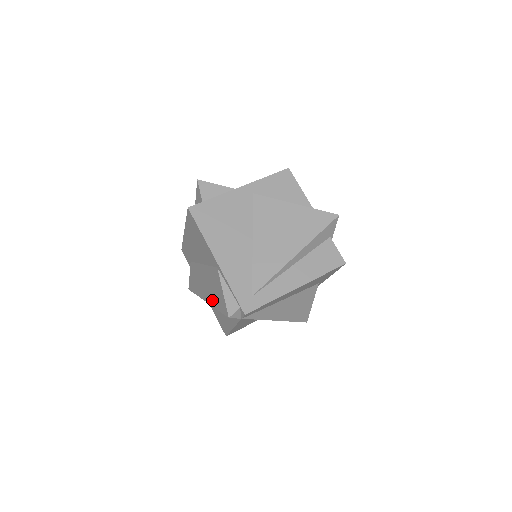
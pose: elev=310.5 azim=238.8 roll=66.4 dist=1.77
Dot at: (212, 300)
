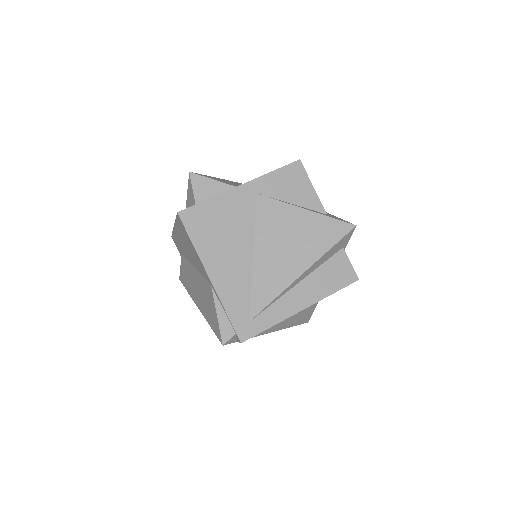
Dot at: (205, 312)
